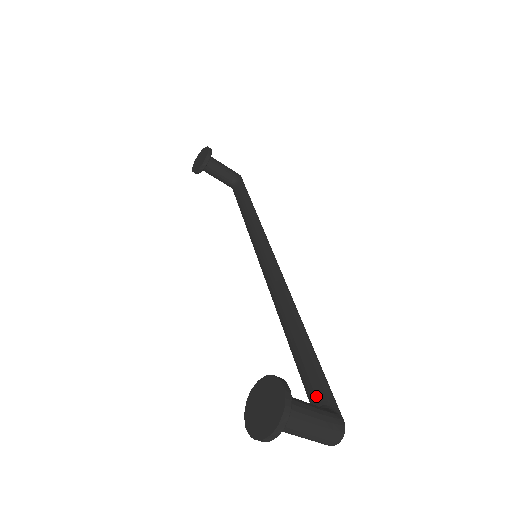
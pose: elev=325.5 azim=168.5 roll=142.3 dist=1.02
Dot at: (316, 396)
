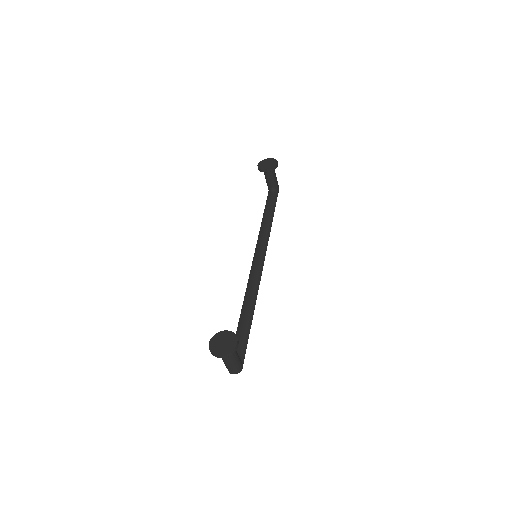
Dot at: (238, 349)
